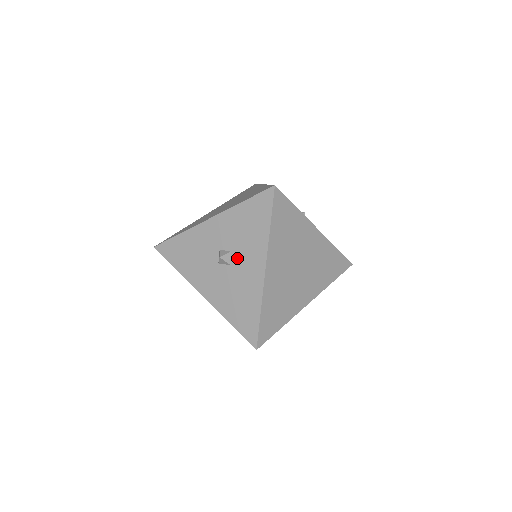
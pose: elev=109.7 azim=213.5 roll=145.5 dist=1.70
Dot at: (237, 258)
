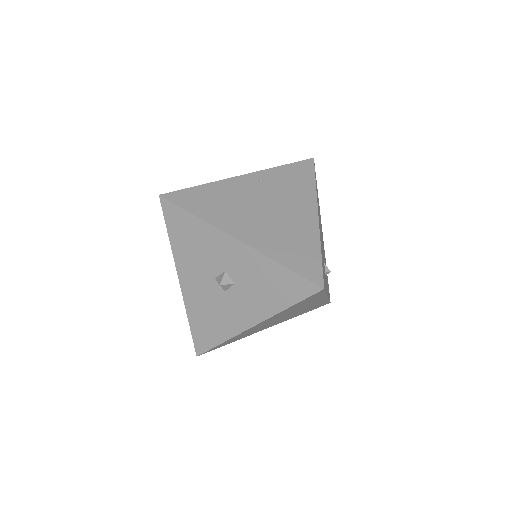
Dot at: (236, 294)
